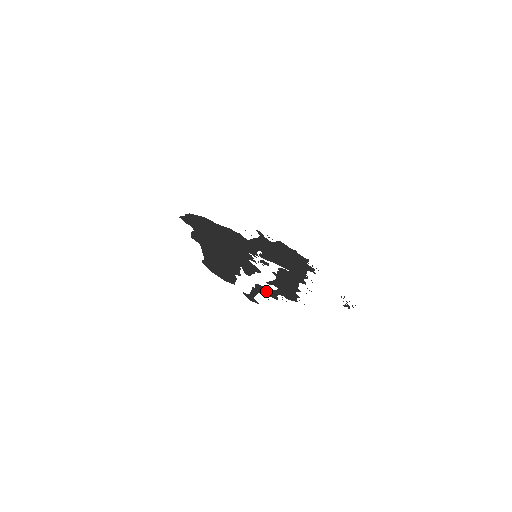
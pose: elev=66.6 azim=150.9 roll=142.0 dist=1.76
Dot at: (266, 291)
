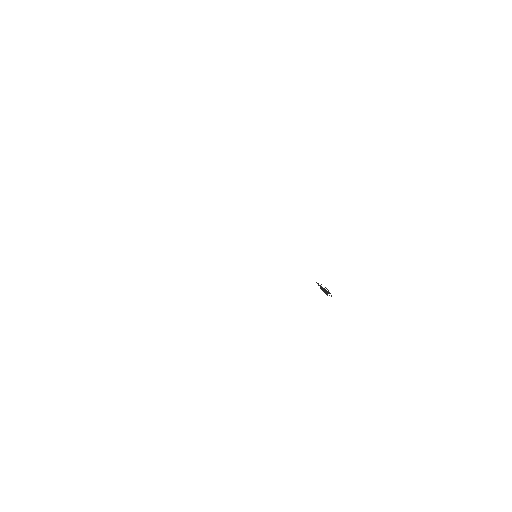
Dot at: occluded
